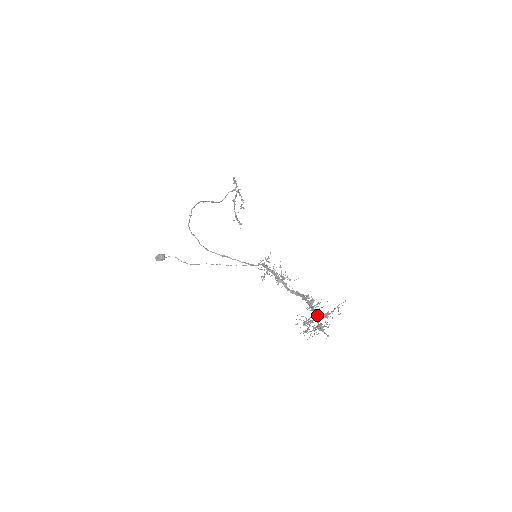
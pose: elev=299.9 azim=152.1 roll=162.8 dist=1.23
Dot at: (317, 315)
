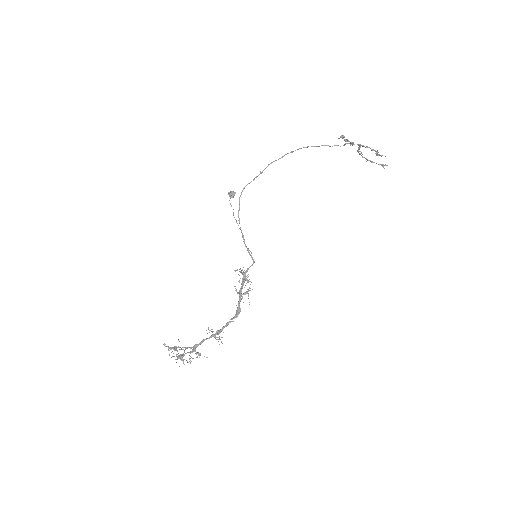
Dot at: (193, 348)
